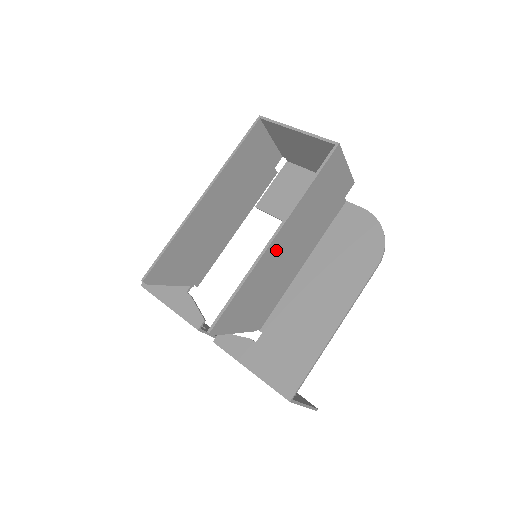
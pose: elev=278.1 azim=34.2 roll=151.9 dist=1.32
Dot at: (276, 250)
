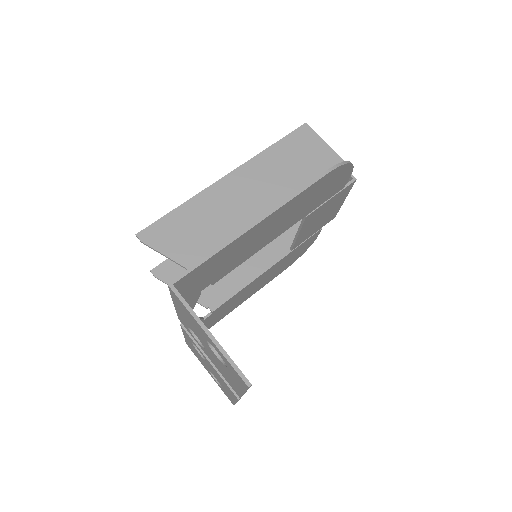
Dot at: (229, 190)
